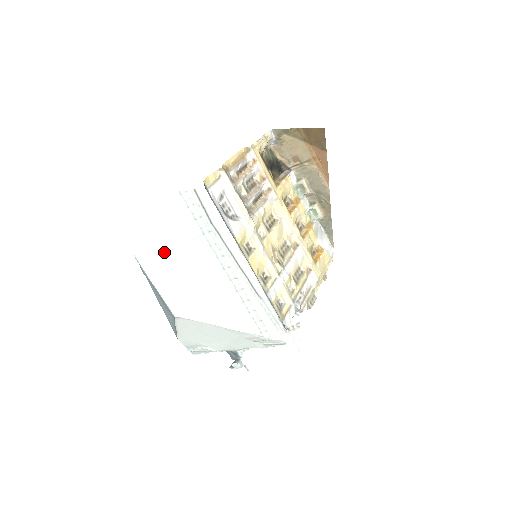
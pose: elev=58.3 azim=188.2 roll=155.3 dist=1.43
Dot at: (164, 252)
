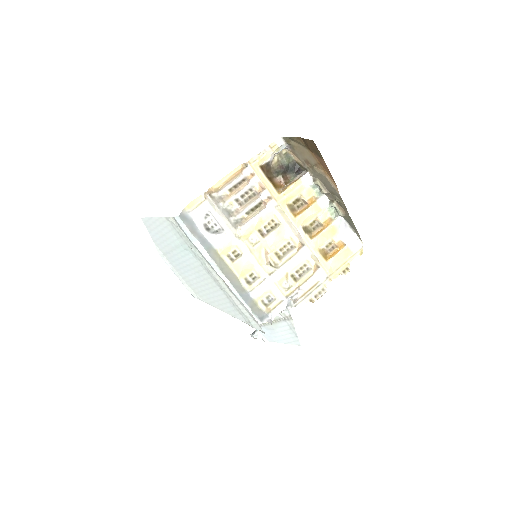
Dot at: (173, 255)
